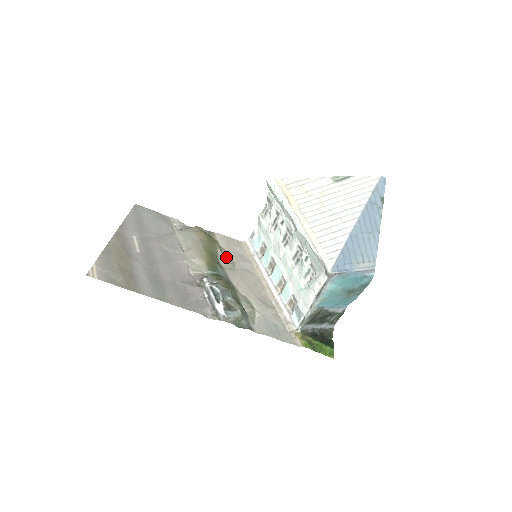
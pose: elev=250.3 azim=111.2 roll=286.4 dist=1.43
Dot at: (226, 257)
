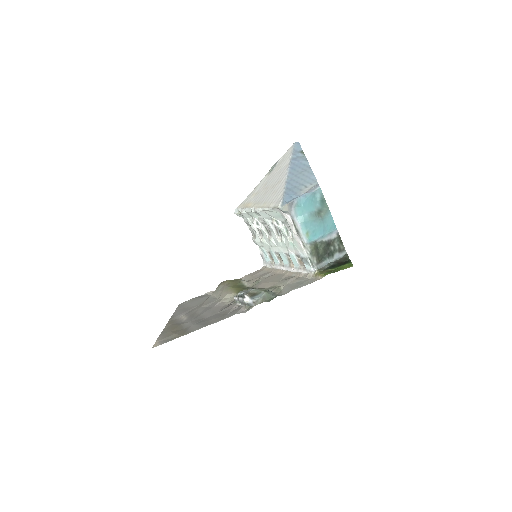
Dot at: (251, 282)
